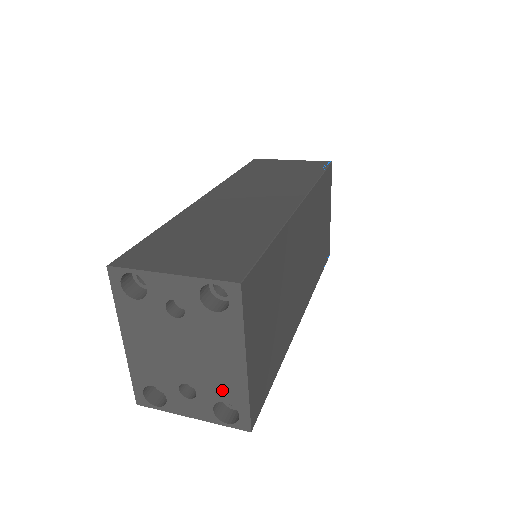
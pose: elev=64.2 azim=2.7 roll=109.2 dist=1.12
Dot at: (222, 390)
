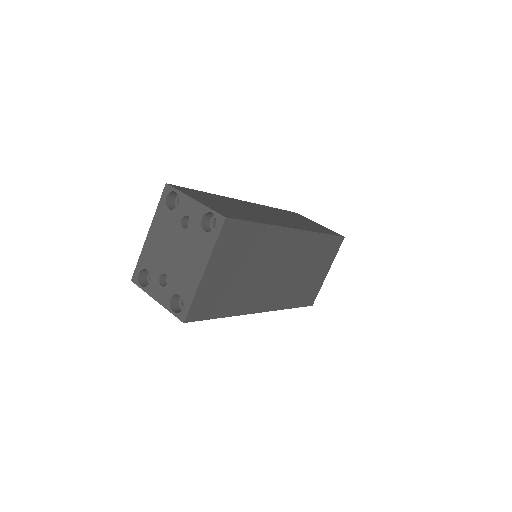
Dot at: (183, 286)
